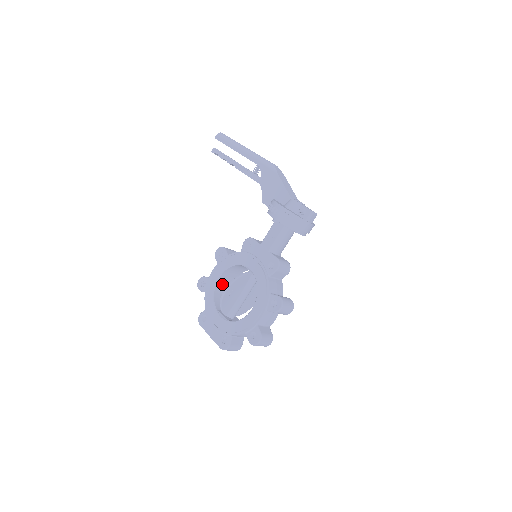
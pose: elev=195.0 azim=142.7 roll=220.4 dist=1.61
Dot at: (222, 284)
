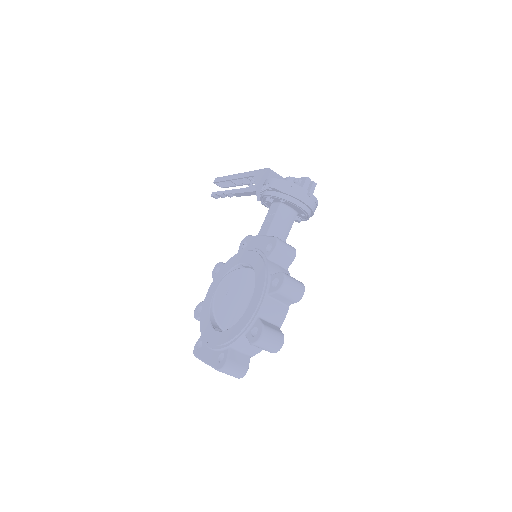
Dot at: occluded
